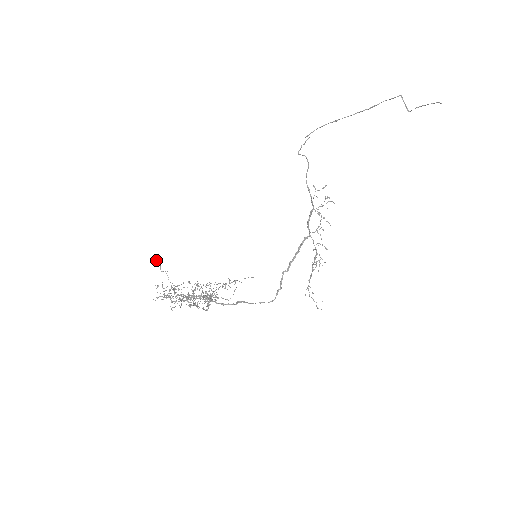
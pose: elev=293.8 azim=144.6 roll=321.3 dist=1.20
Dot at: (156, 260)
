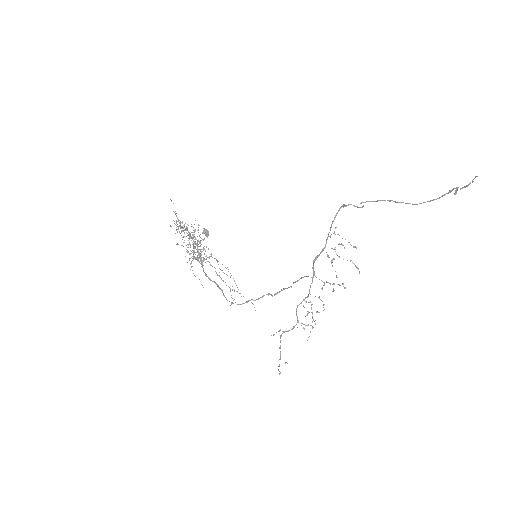
Dot at: (204, 231)
